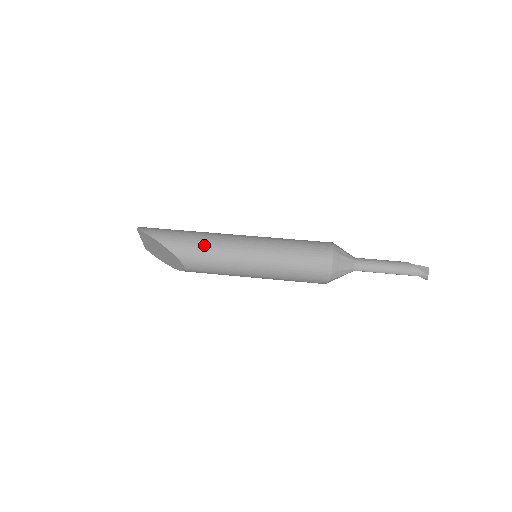
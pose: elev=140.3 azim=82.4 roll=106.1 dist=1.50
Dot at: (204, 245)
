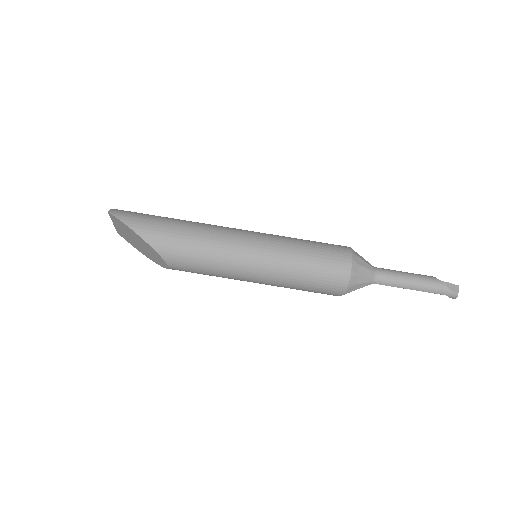
Dot at: (194, 242)
